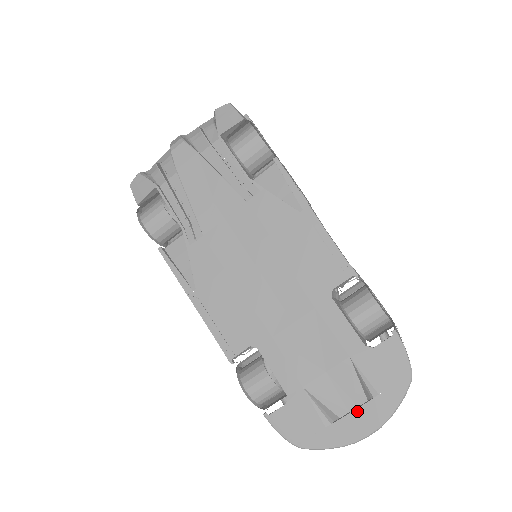
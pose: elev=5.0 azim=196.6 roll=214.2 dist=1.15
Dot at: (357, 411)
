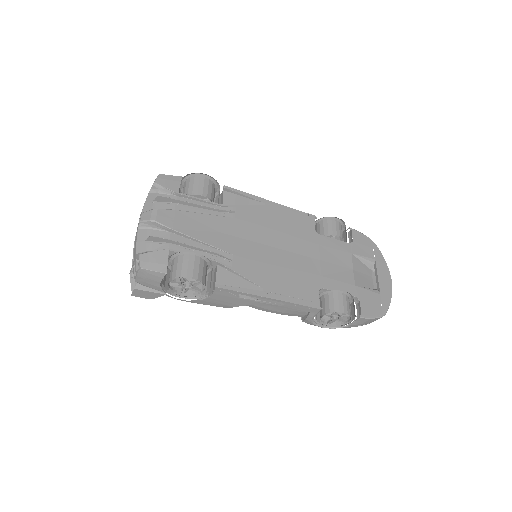
Dot at: (378, 274)
